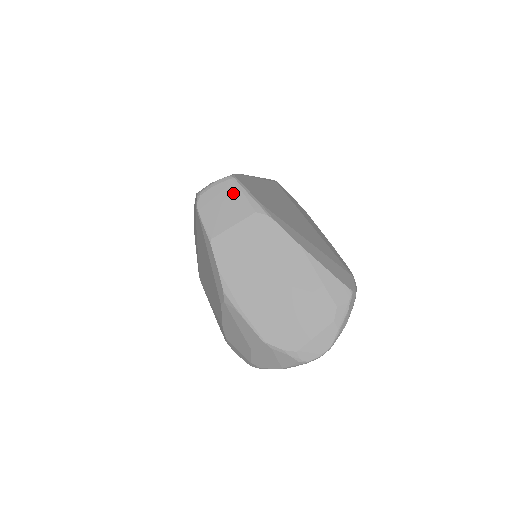
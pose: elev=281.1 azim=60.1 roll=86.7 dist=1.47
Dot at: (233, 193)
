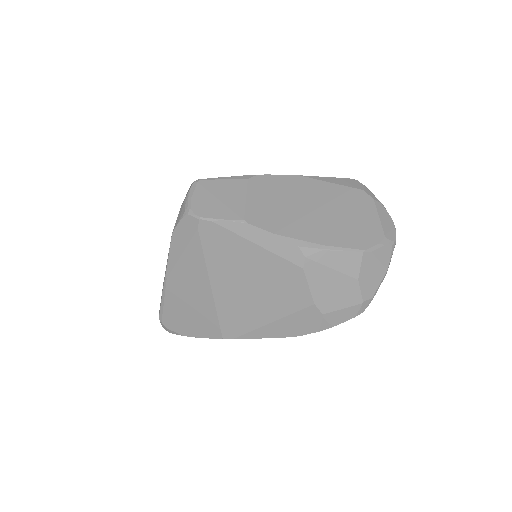
Dot at: (214, 185)
